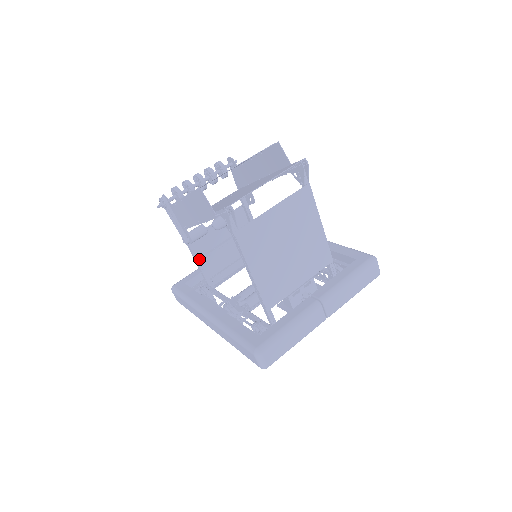
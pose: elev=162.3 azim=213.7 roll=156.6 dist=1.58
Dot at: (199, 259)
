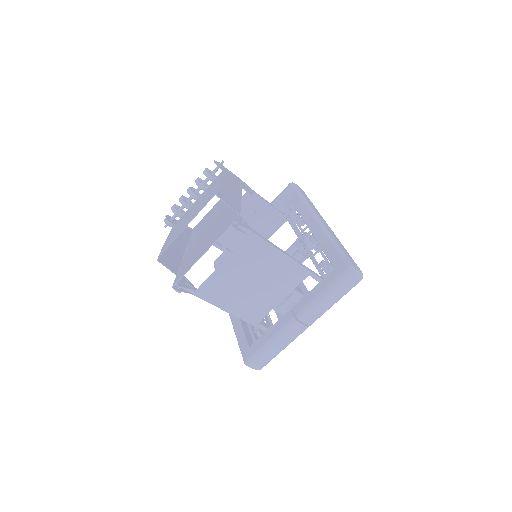
Dot at: (222, 247)
